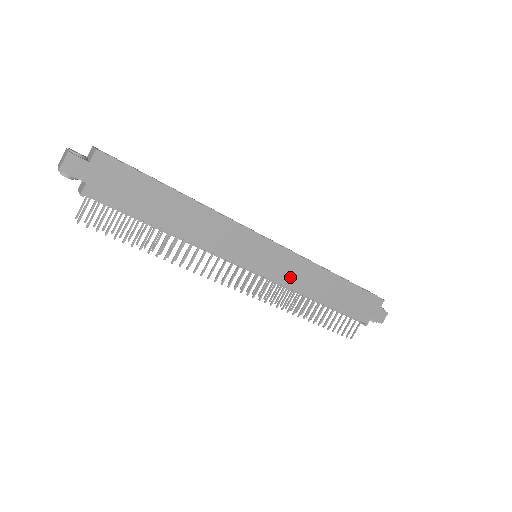
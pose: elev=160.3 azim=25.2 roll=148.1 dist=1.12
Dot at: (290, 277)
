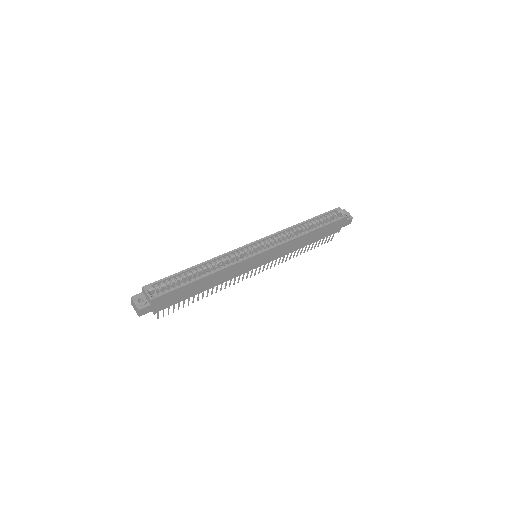
Dot at: (281, 253)
